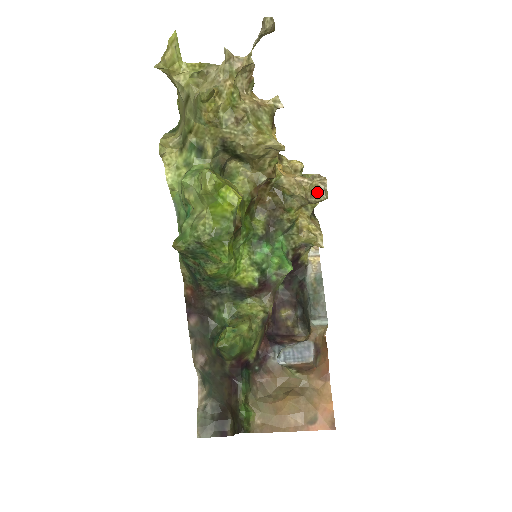
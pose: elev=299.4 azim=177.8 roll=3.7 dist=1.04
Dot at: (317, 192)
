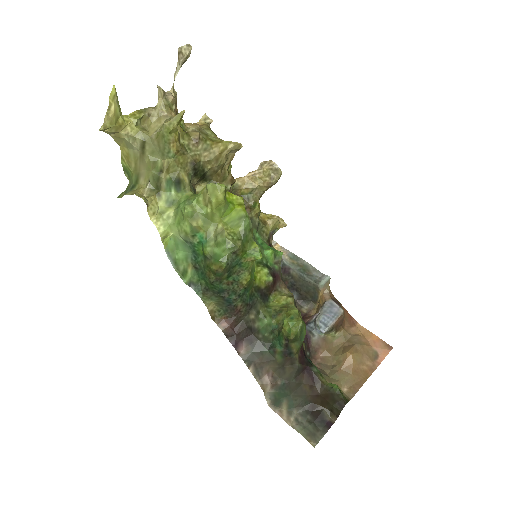
Dot at: (273, 173)
